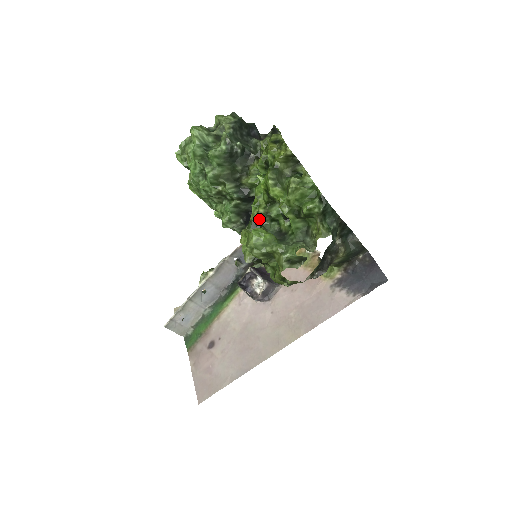
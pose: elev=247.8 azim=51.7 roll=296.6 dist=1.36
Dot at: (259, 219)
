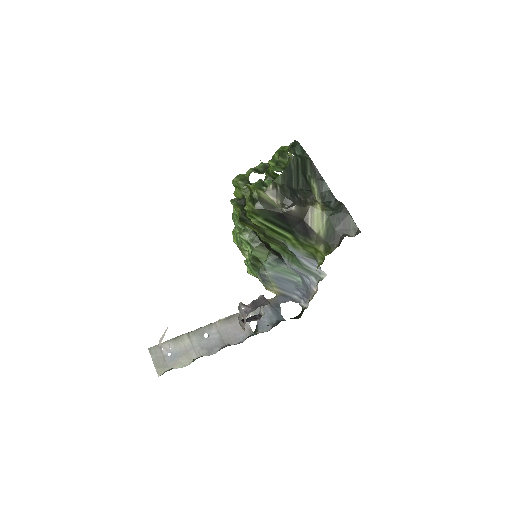
Dot at: occluded
